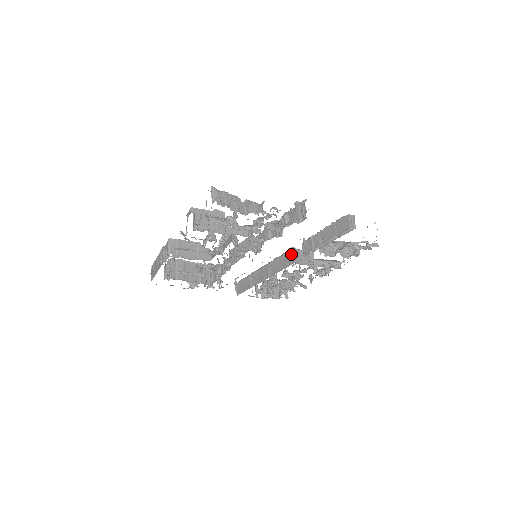
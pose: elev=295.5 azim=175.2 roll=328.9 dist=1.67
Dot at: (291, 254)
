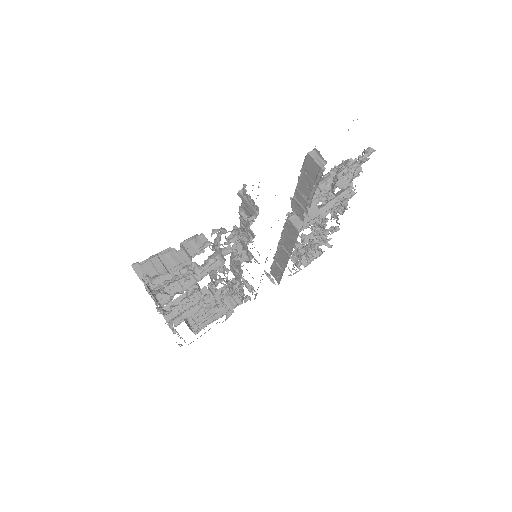
Dot at: (290, 224)
